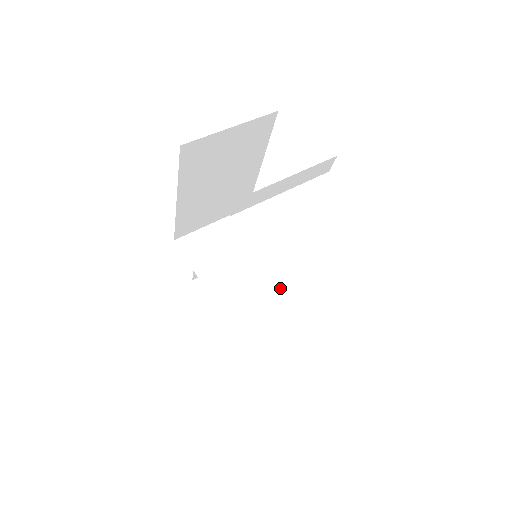
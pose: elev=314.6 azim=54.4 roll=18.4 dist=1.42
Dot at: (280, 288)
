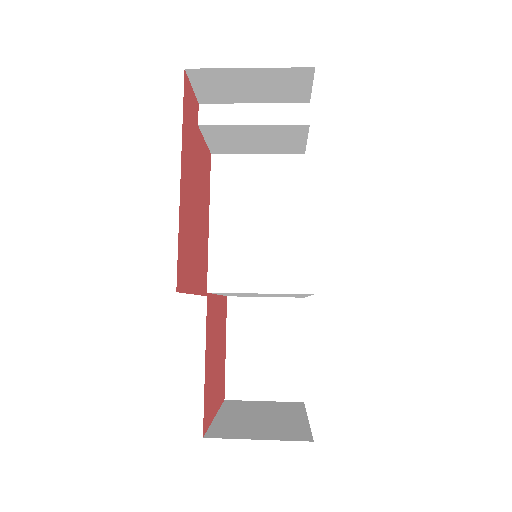
Dot at: occluded
